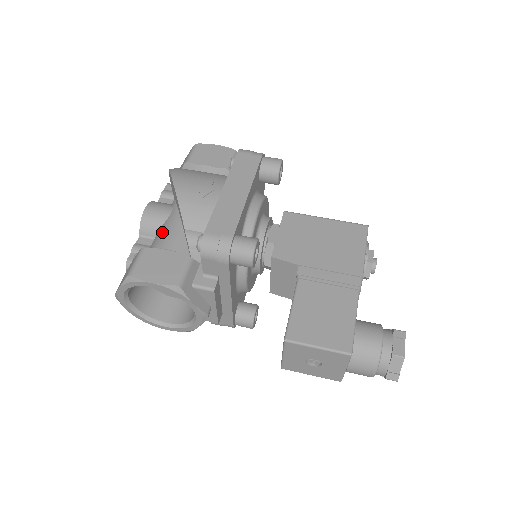
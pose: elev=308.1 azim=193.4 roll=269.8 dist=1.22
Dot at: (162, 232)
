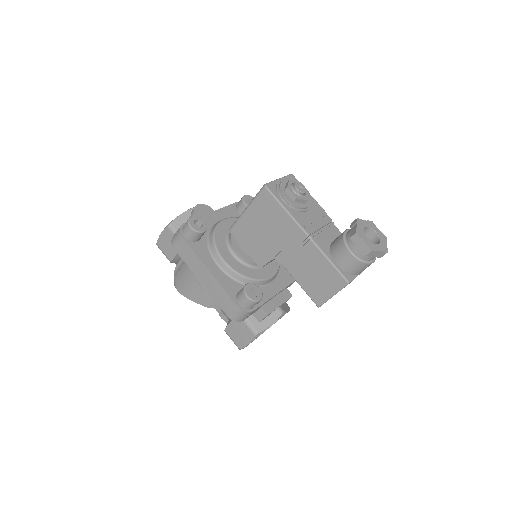
Dot at: occluded
